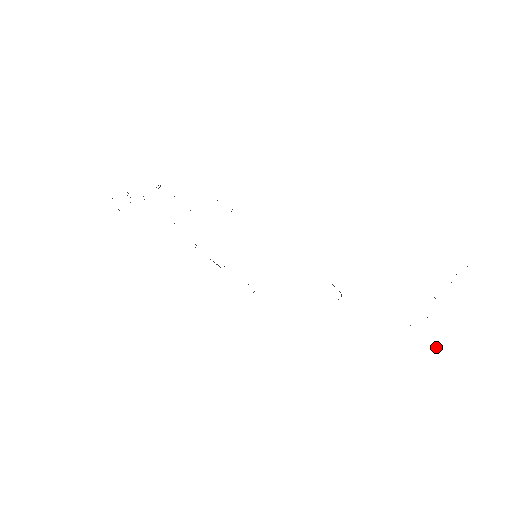
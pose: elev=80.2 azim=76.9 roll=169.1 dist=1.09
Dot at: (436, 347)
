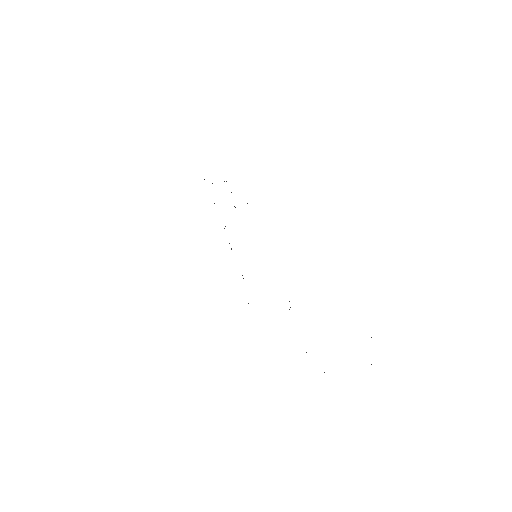
Dot at: (324, 372)
